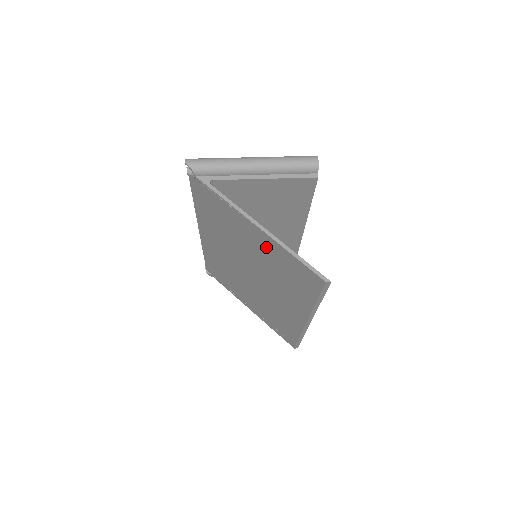
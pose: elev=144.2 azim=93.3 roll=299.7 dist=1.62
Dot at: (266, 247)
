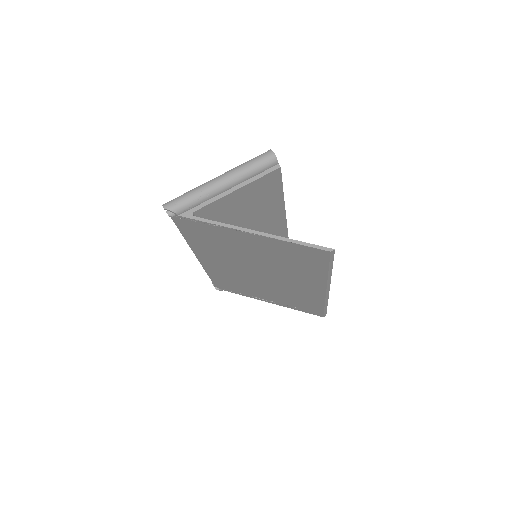
Dot at: (266, 246)
